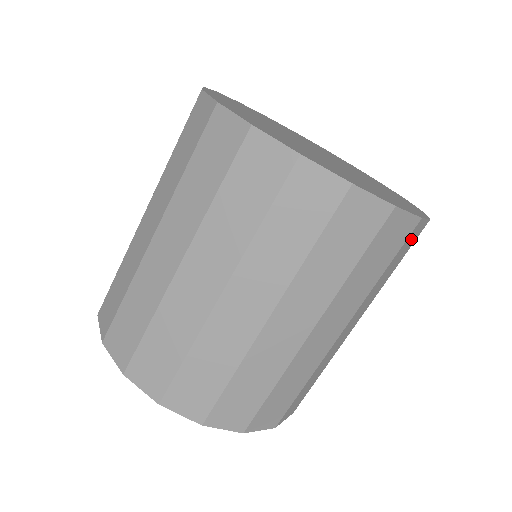
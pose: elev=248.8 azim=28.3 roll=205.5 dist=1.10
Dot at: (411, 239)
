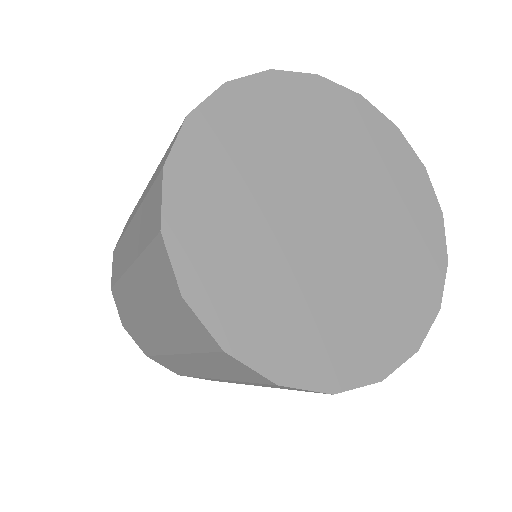
Dot at: occluded
